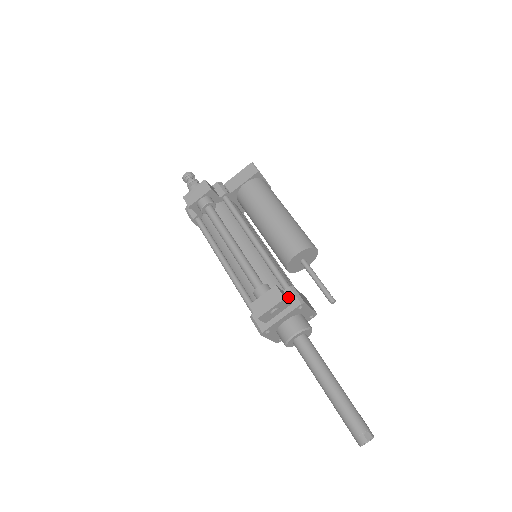
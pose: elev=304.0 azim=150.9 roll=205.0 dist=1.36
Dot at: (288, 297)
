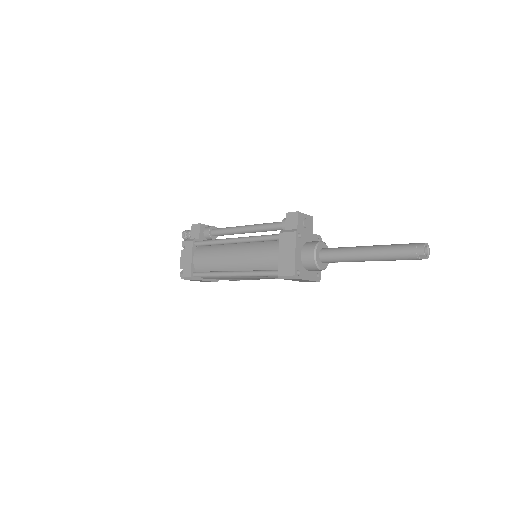
Dot at: occluded
